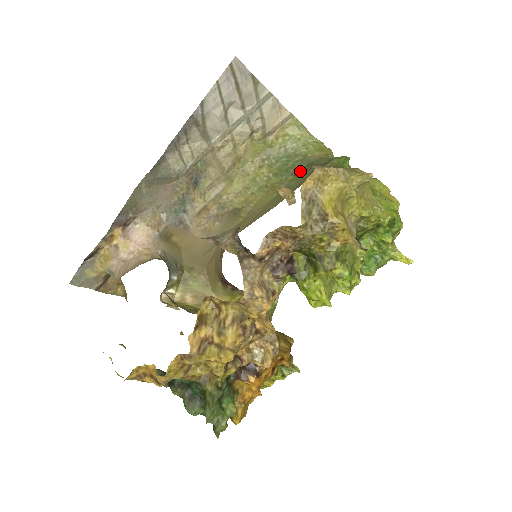
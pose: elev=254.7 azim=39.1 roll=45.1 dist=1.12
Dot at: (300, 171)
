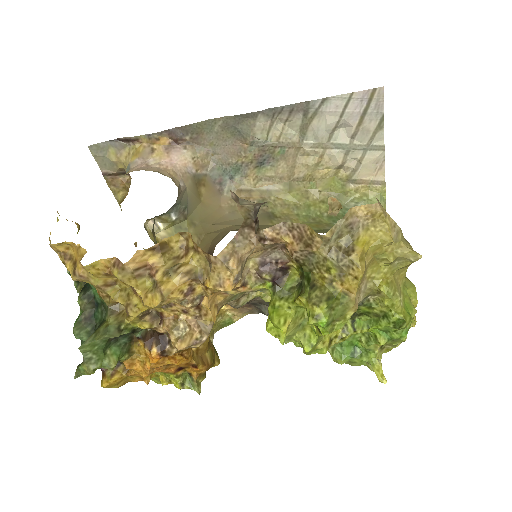
Dot at: occluded
